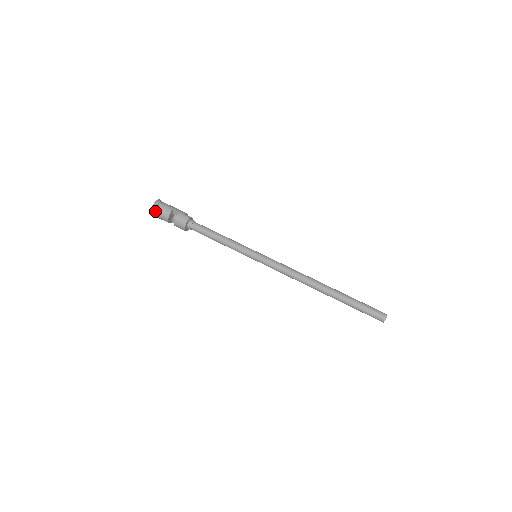
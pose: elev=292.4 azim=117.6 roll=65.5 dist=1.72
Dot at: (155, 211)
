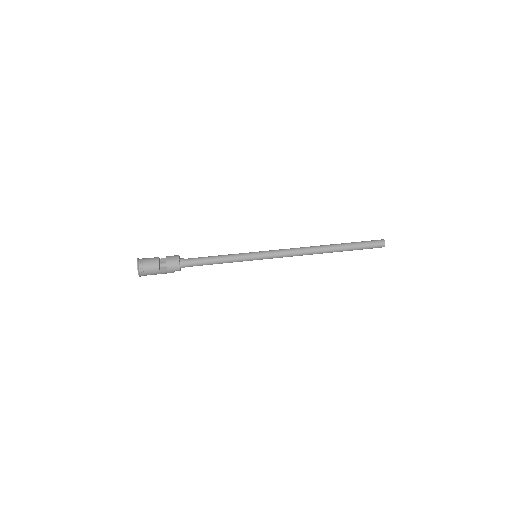
Dot at: (142, 259)
